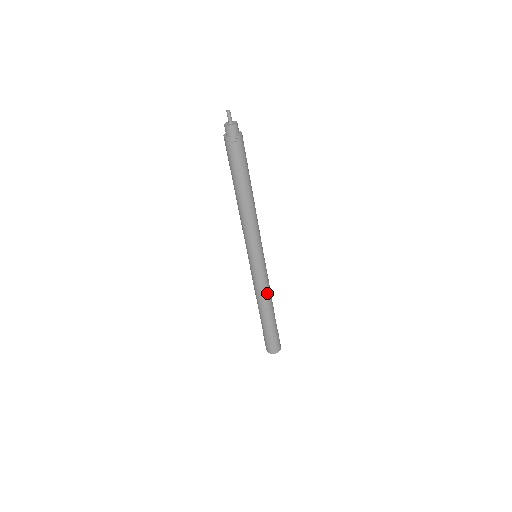
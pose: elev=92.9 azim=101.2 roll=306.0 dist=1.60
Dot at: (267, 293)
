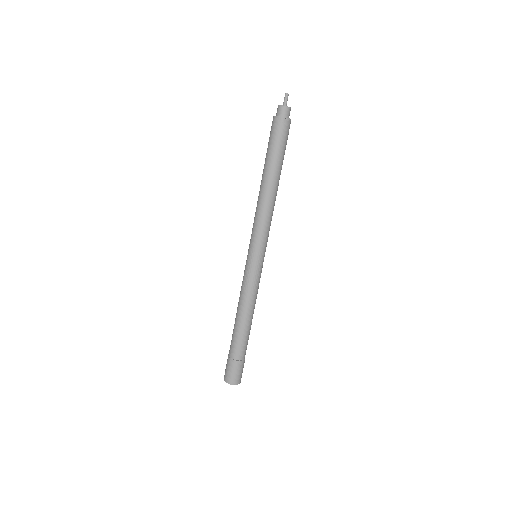
Dot at: (252, 303)
